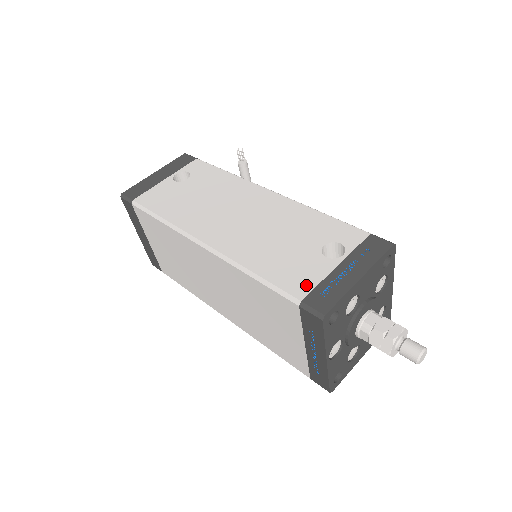
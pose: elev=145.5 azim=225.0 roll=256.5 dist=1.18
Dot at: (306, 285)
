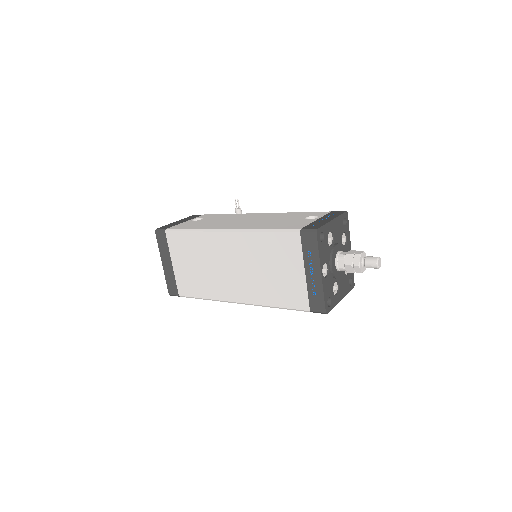
Dot at: (301, 226)
